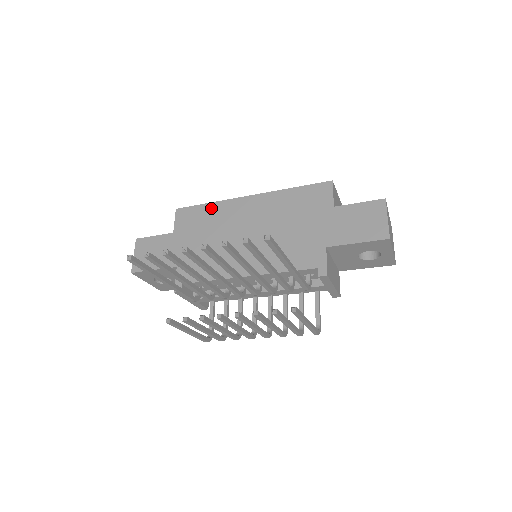
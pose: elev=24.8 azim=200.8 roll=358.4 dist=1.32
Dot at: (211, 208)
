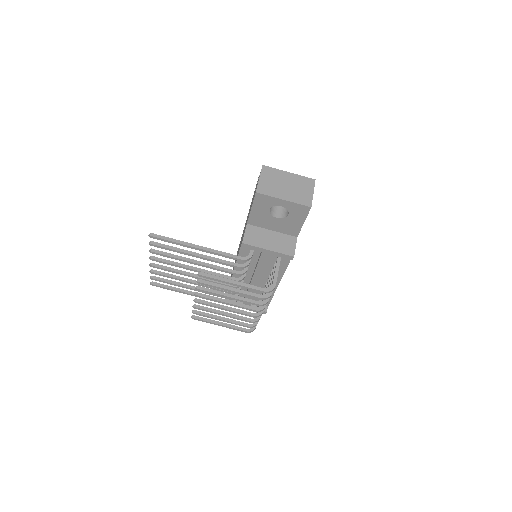
Dot at: occluded
